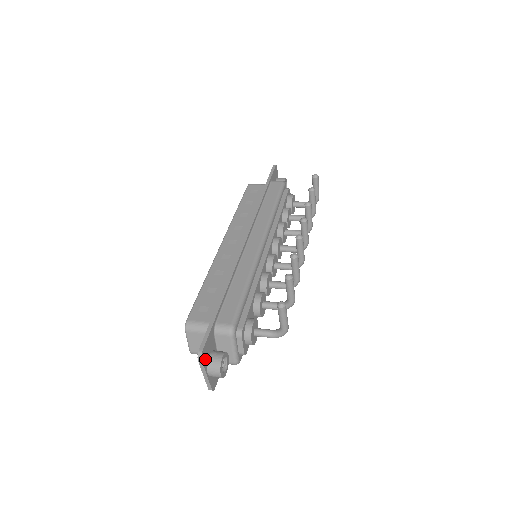
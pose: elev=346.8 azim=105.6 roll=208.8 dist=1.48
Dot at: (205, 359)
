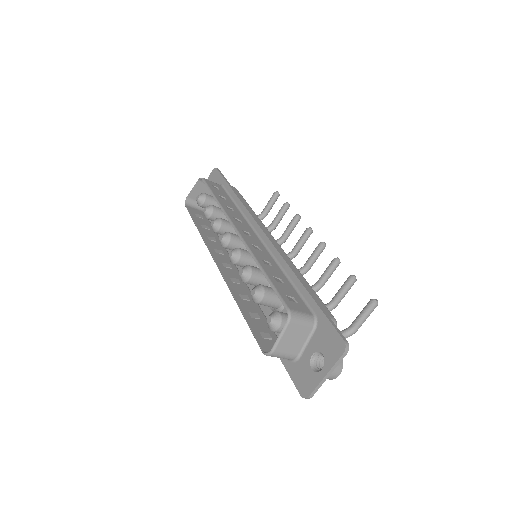
Dot at: (338, 353)
